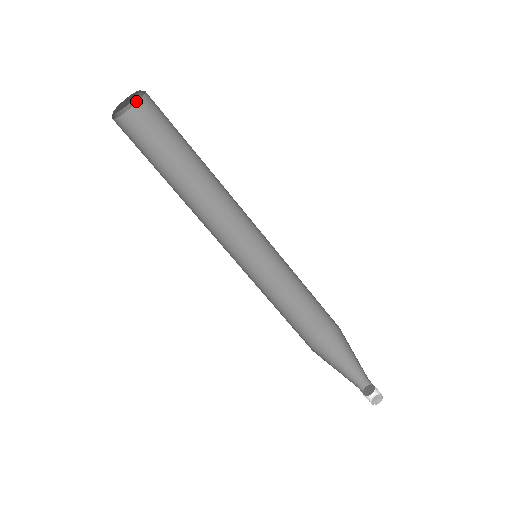
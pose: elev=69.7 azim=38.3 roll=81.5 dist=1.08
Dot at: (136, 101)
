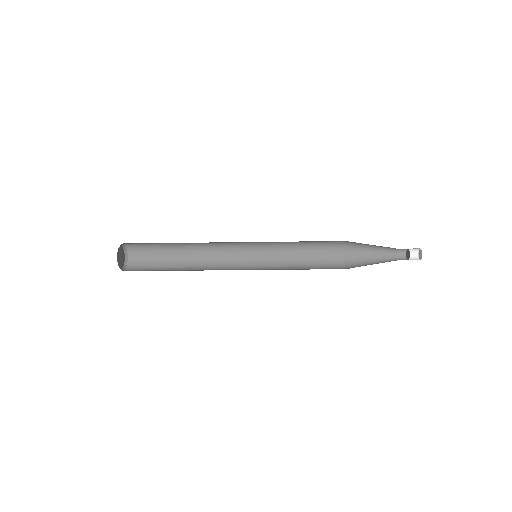
Dot at: (123, 244)
